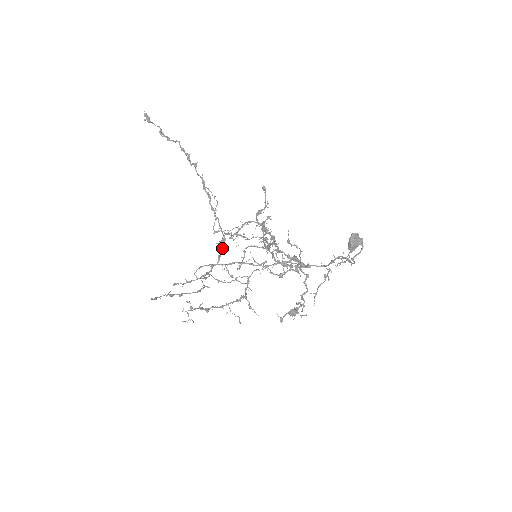
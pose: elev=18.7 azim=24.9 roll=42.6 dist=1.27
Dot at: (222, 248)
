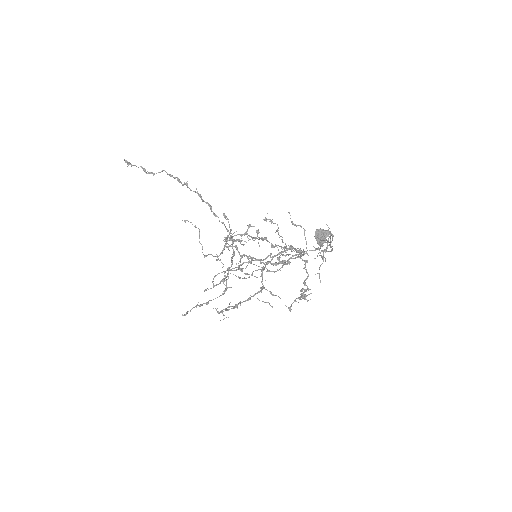
Dot at: (233, 250)
